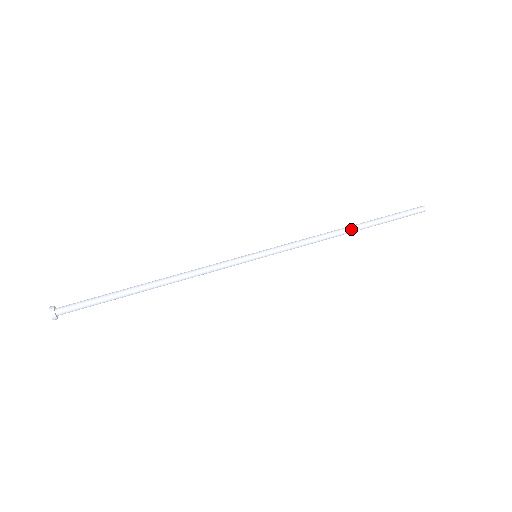
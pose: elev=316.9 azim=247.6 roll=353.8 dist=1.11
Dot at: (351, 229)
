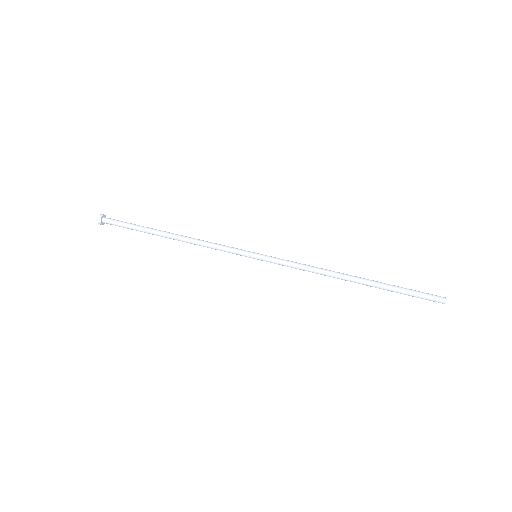
Dot at: (353, 277)
